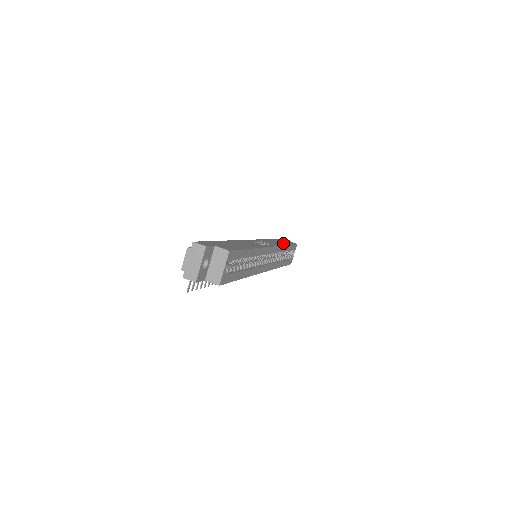
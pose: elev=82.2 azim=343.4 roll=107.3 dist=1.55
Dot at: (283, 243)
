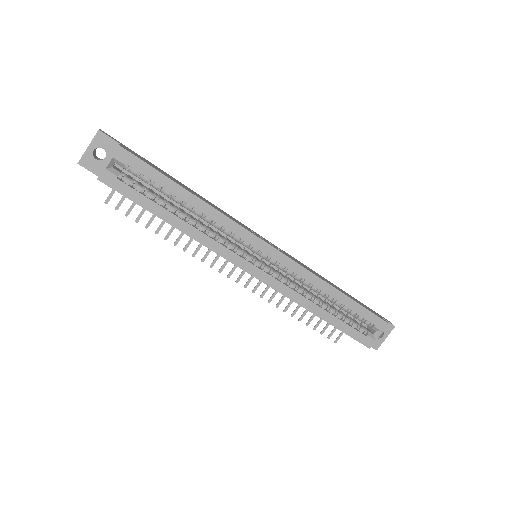
Dot at: occluded
